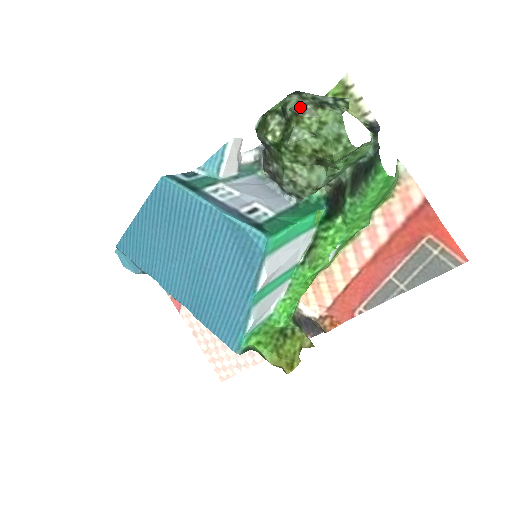
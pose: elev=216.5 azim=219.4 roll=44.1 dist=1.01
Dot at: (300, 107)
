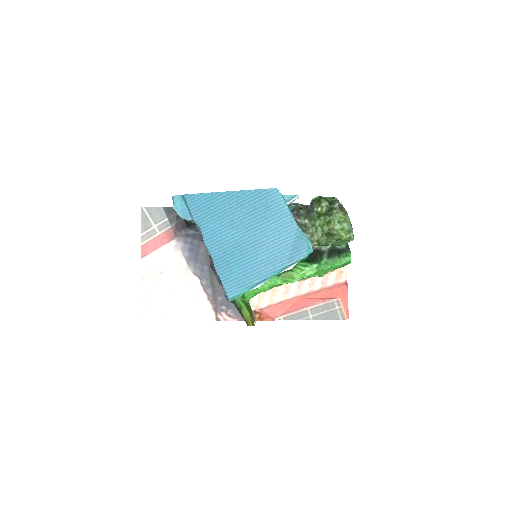
Dot at: (342, 207)
